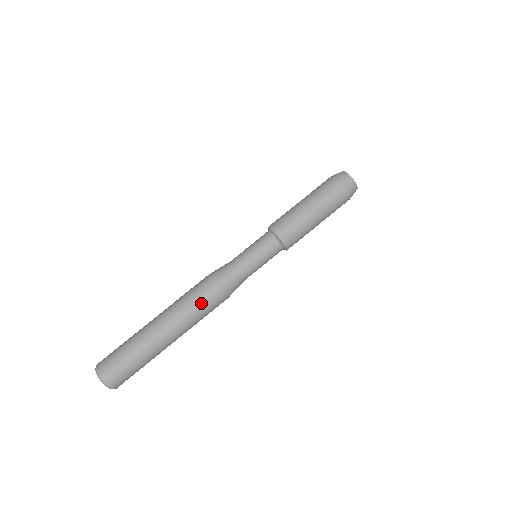
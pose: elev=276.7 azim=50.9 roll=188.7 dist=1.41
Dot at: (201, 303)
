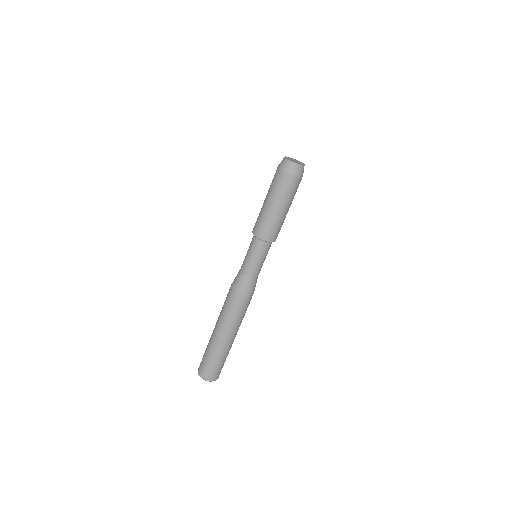
Dot at: (229, 306)
